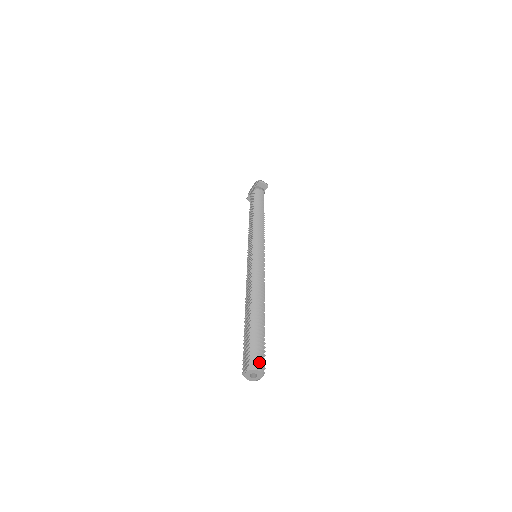
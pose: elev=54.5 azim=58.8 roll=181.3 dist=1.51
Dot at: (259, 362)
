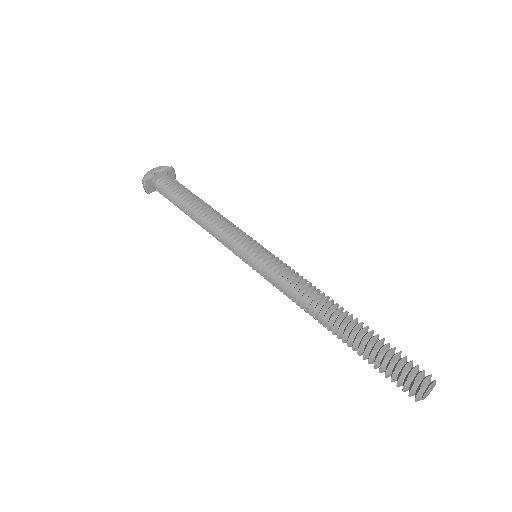
Dot at: (424, 375)
